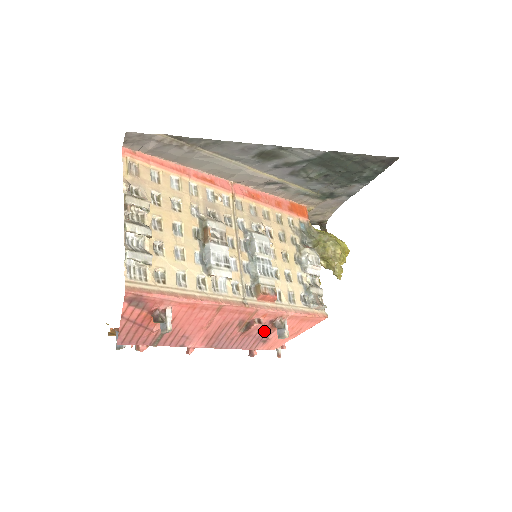
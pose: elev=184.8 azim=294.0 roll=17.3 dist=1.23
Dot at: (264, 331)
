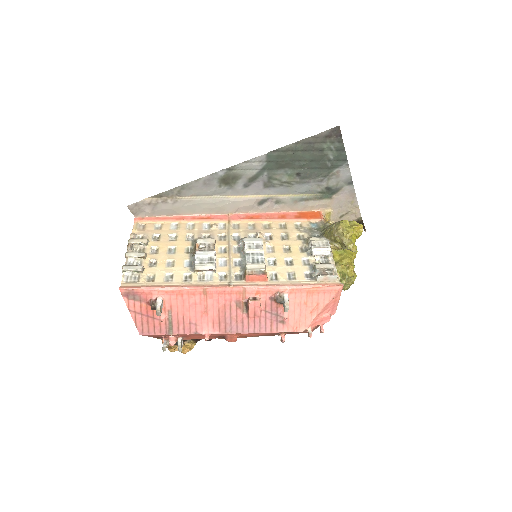
Dot at: (272, 310)
